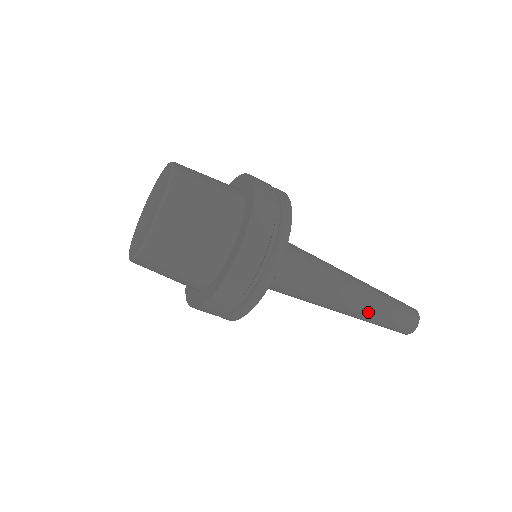
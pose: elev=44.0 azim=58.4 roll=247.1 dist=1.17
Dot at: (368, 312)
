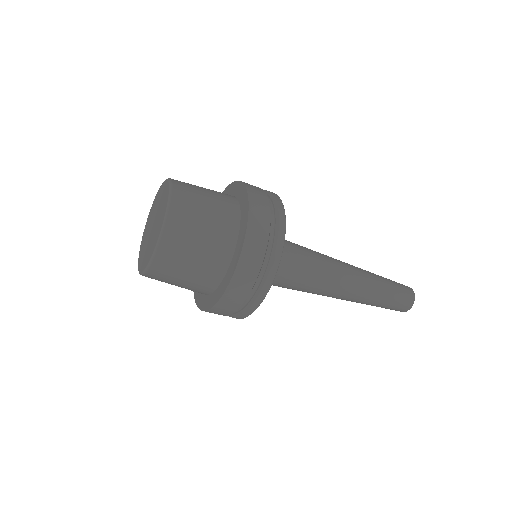
Dot at: (363, 299)
